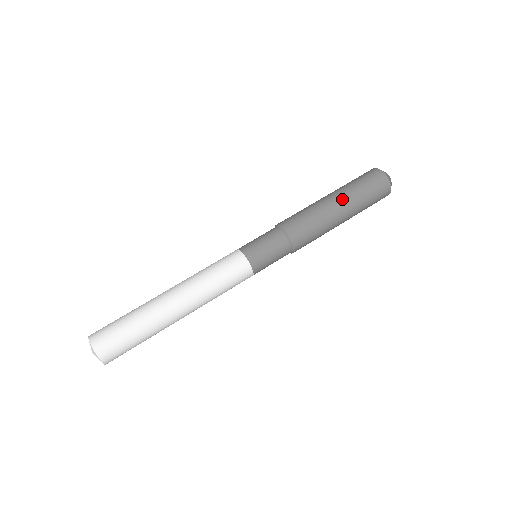
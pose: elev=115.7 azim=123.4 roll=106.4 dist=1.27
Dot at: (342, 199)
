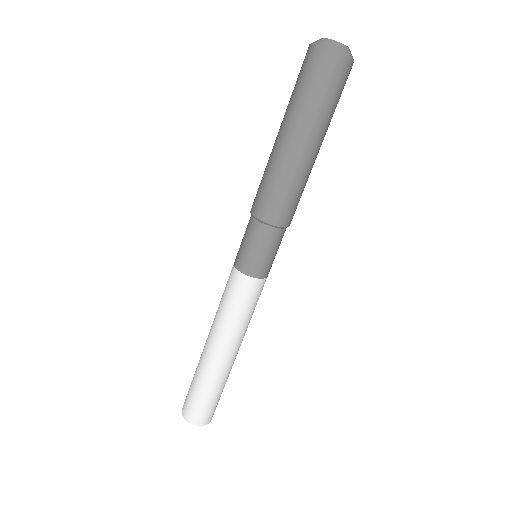
Dot at: (322, 141)
